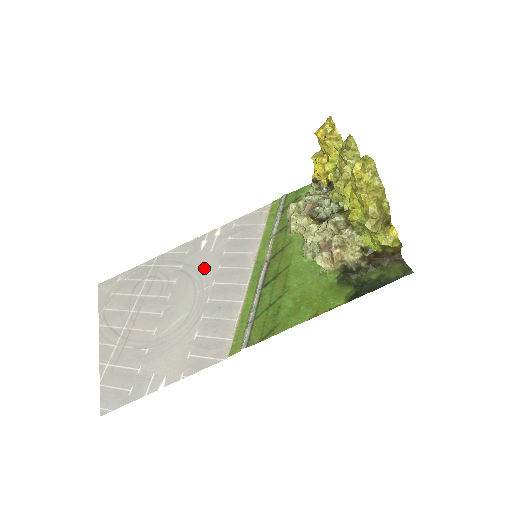
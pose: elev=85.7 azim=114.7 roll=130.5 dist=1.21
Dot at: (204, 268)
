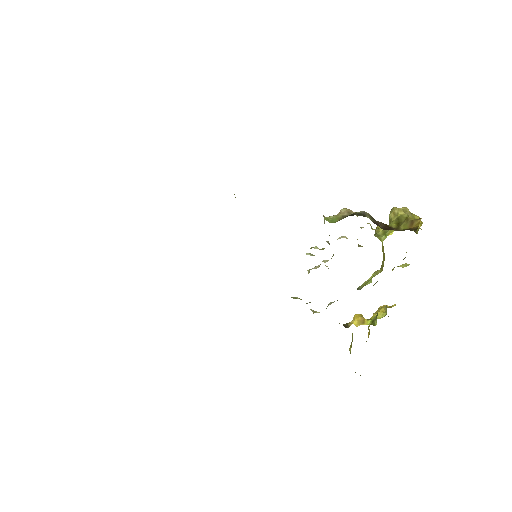
Dot at: occluded
